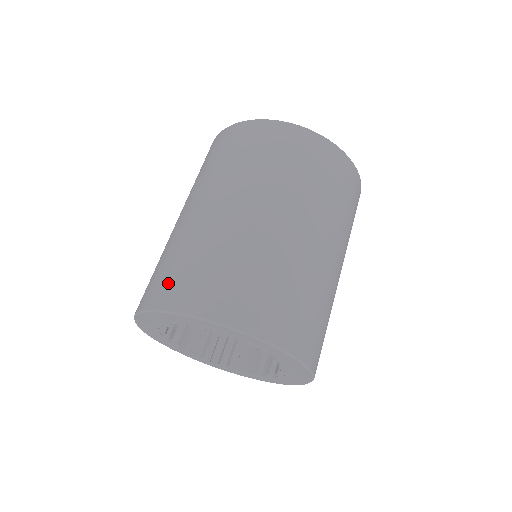
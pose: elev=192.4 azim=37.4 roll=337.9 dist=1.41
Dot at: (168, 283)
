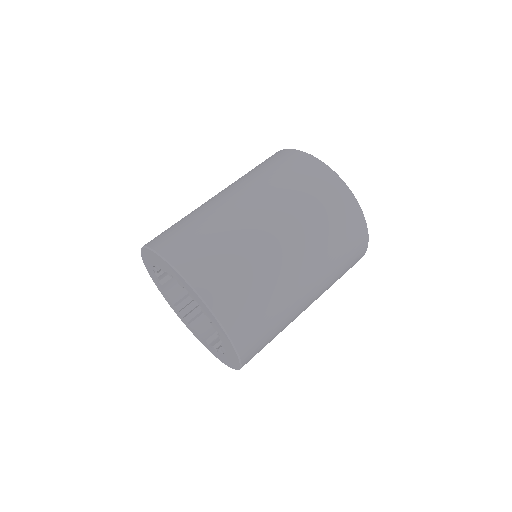
Dot at: (193, 251)
